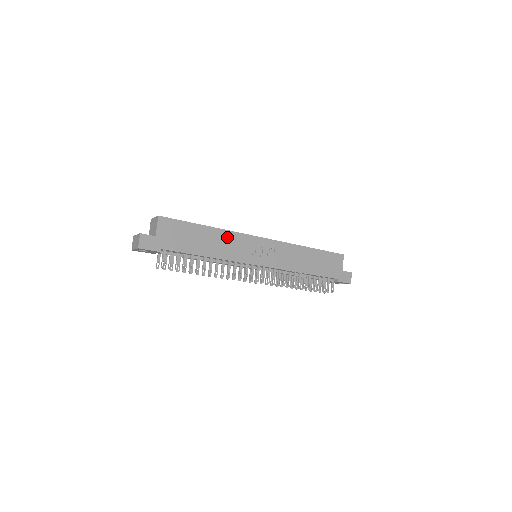
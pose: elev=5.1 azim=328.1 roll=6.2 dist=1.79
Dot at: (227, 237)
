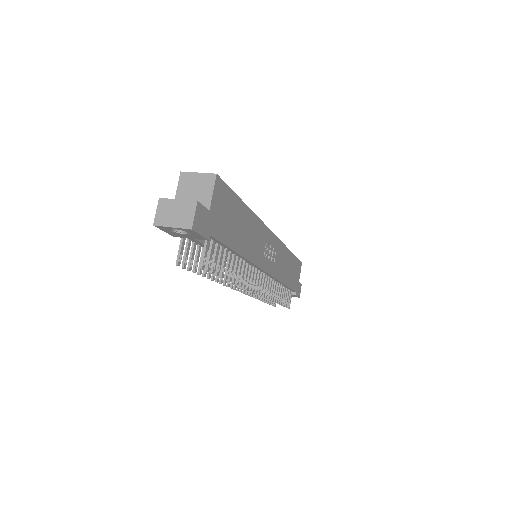
Dot at: (255, 226)
